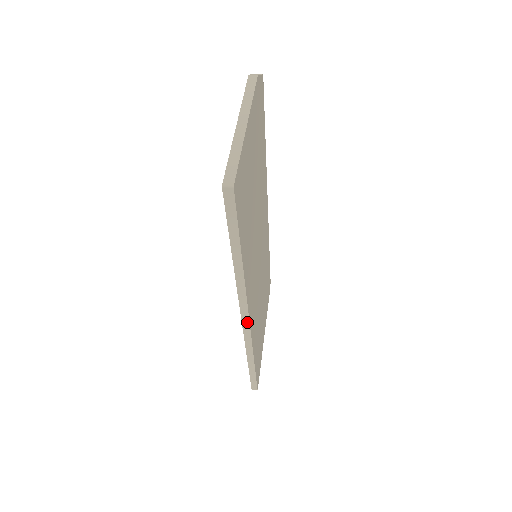
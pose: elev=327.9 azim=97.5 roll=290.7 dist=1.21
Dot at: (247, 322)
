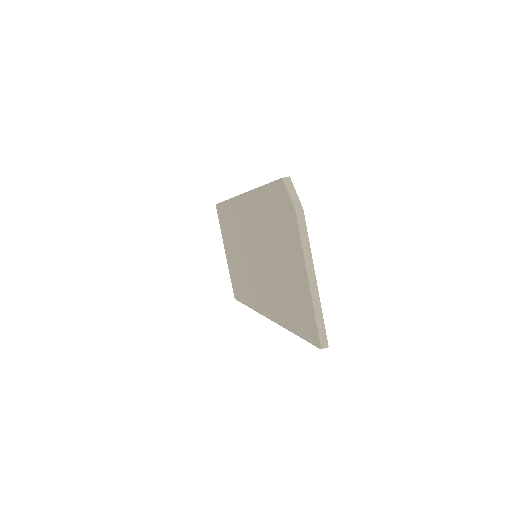
Dot at: occluded
